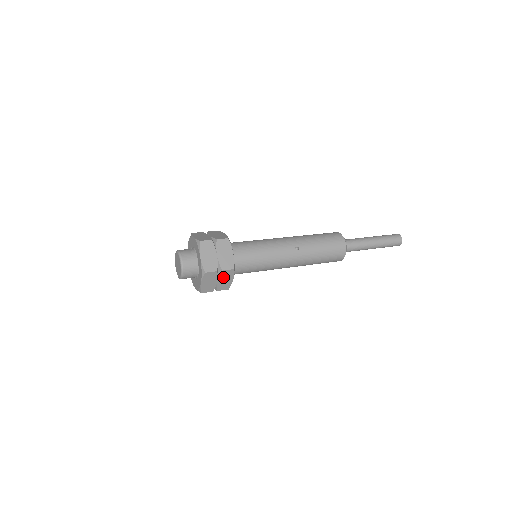
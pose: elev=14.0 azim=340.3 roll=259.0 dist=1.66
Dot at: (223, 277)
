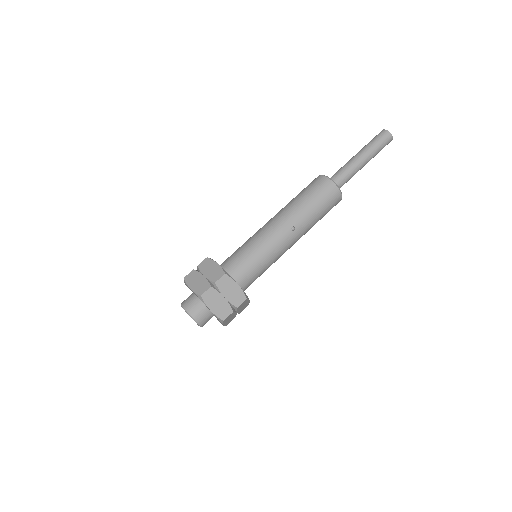
Dot at: (240, 307)
